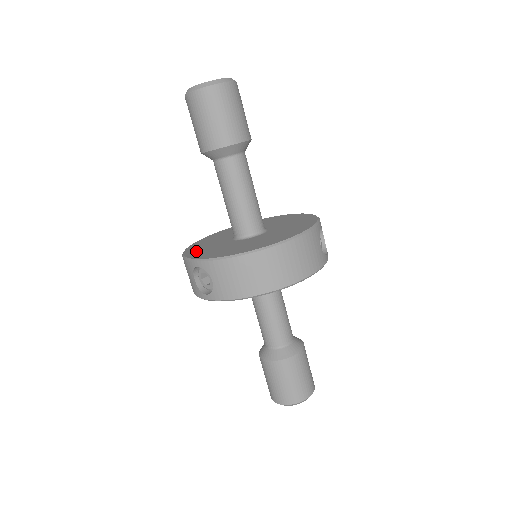
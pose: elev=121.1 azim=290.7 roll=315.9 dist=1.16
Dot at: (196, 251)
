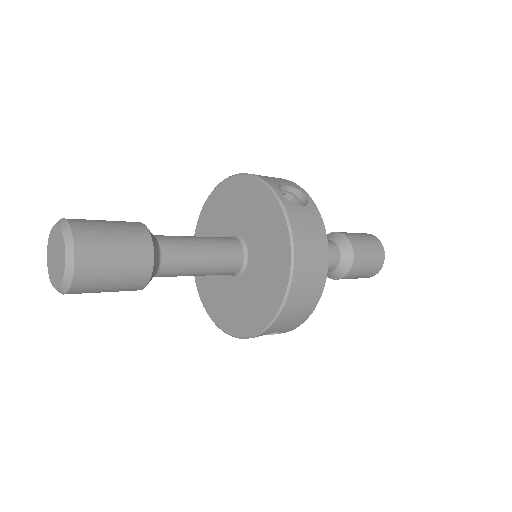
Dot at: (226, 319)
